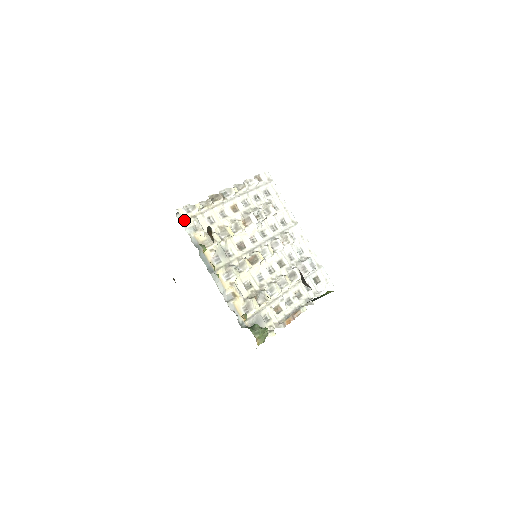
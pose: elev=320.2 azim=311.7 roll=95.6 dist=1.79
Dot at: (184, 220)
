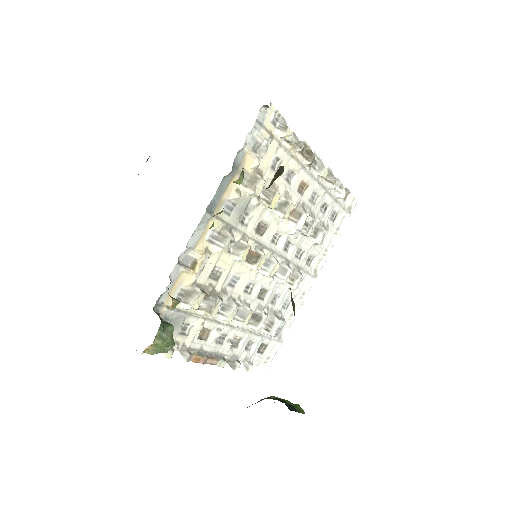
Dot at: (261, 123)
